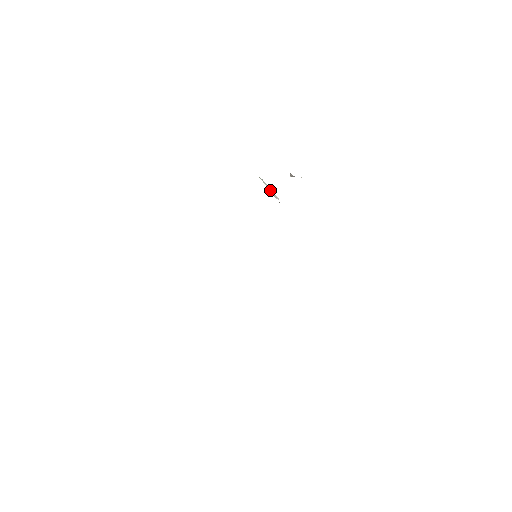
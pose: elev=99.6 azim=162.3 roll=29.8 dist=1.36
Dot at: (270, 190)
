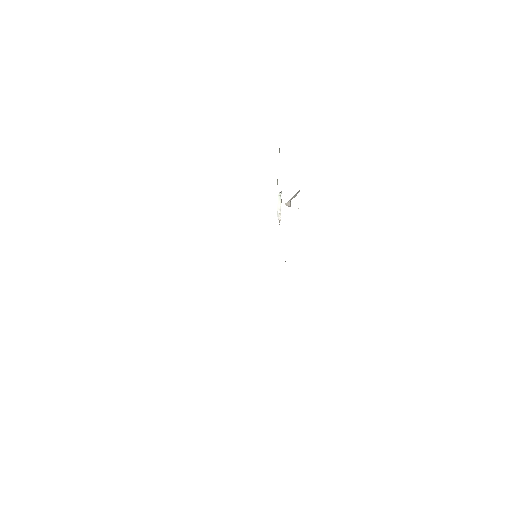
Dot at: (279, 208)
